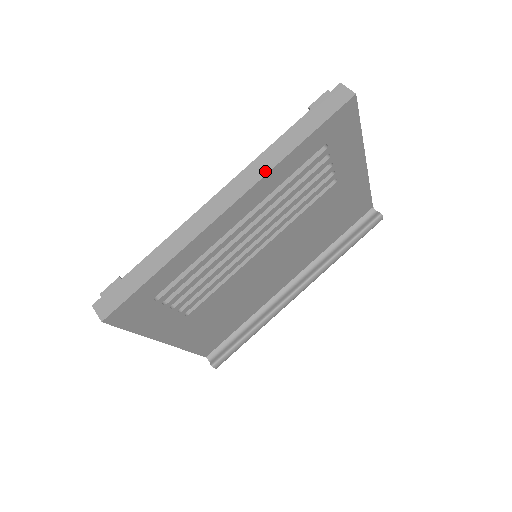
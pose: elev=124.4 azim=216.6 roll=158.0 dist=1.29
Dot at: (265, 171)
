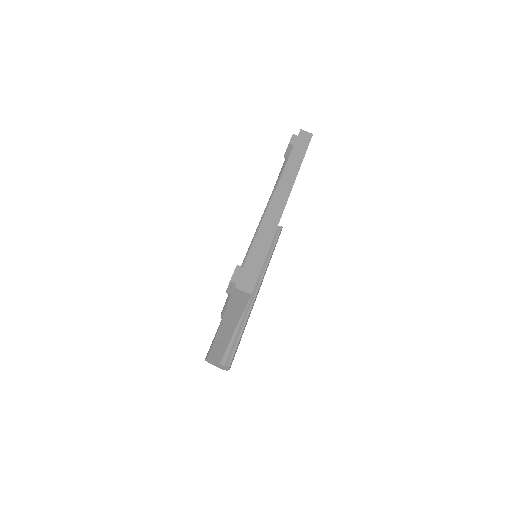
Dot at: (293, 179)
